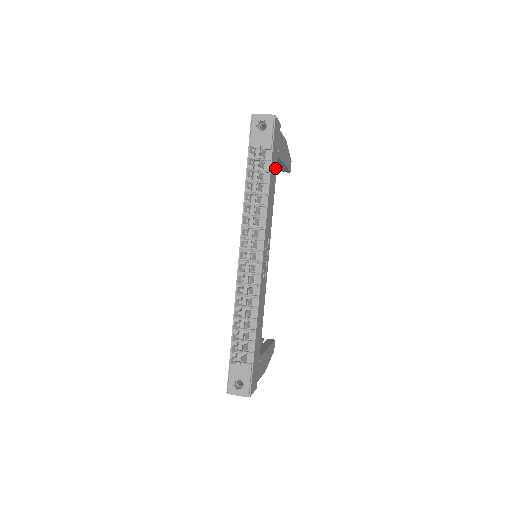
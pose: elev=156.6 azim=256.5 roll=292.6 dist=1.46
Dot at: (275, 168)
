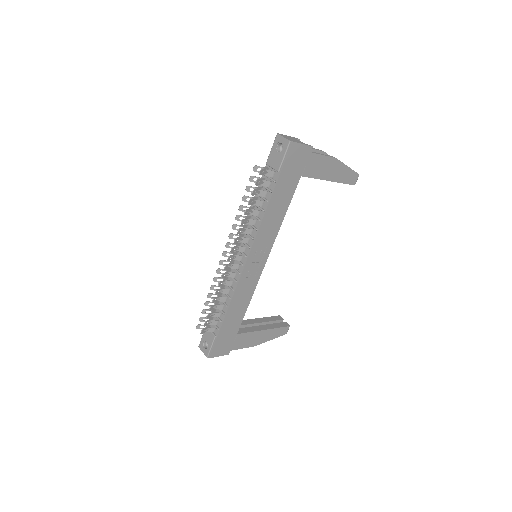
Dot at: (291, 187)
